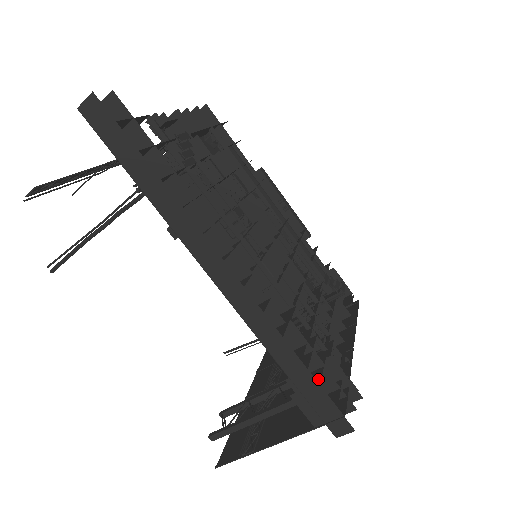
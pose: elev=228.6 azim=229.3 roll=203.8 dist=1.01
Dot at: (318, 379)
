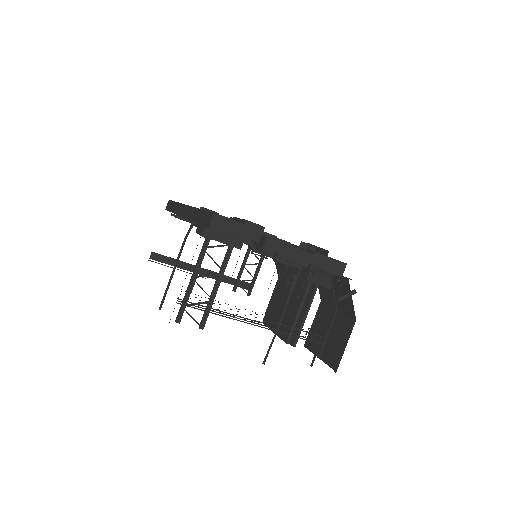
Dot at: occluded
